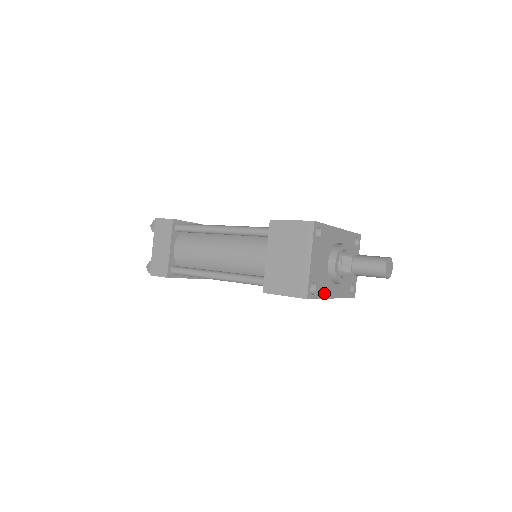
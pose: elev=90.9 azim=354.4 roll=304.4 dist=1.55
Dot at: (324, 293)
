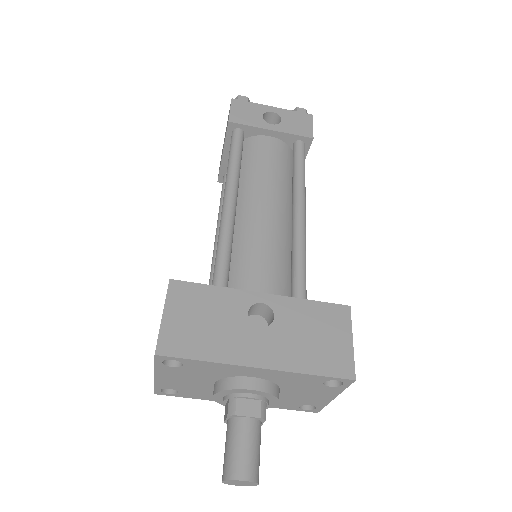
Dot at: (206, 397)
